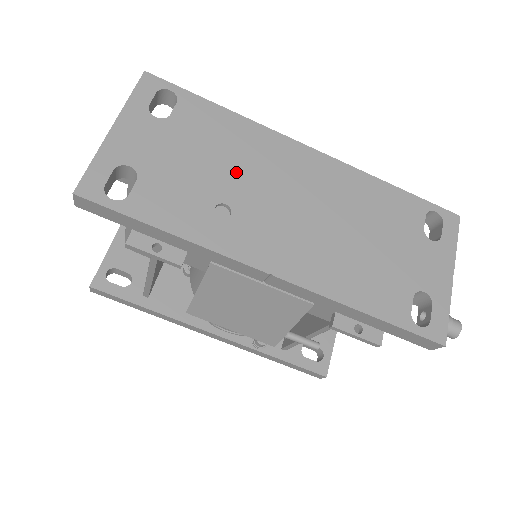
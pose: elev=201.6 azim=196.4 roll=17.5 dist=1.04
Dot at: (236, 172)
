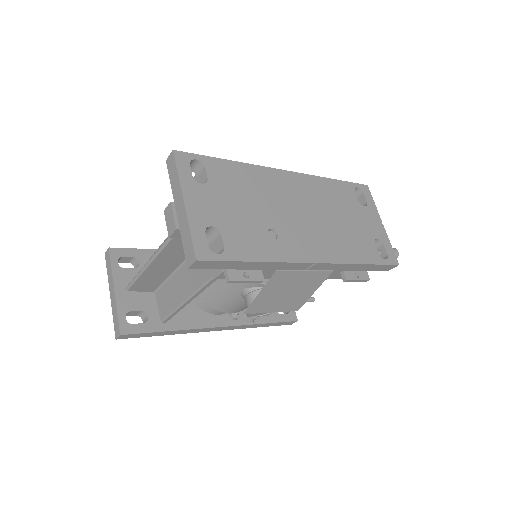
Dot at: (263, 204)
